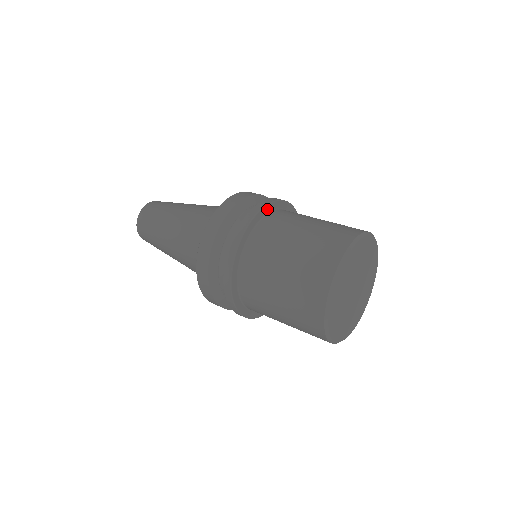
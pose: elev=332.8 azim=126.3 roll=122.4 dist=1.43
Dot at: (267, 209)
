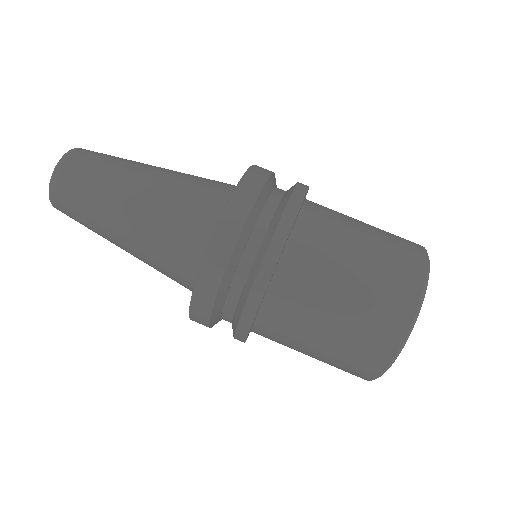
Dot at: (256, 314)
